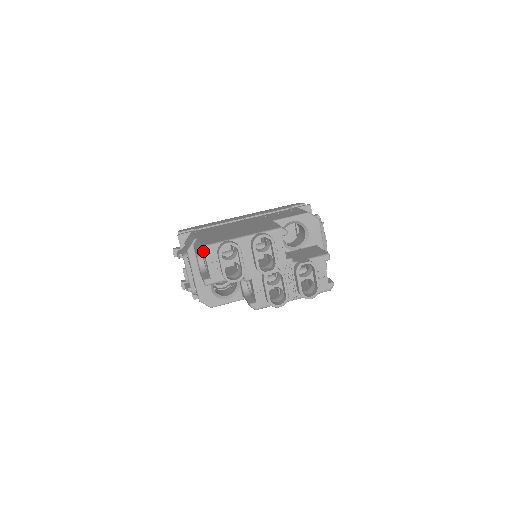
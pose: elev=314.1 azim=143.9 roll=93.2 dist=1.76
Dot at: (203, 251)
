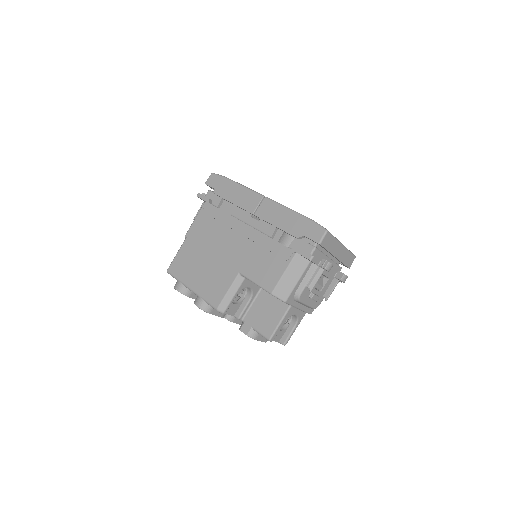
Dot at: occluded
